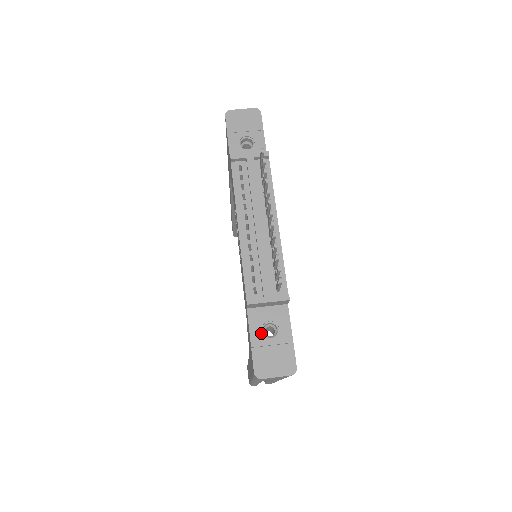
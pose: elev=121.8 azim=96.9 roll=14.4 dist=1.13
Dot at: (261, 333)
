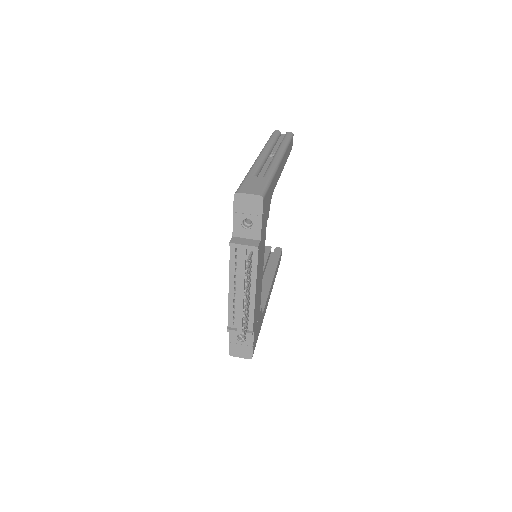
Dot at: (236, 338)
